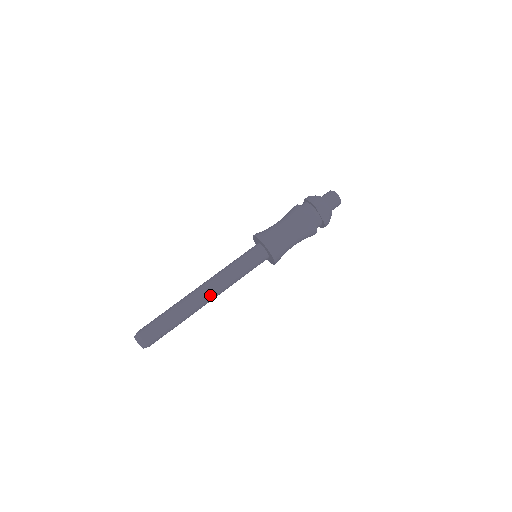
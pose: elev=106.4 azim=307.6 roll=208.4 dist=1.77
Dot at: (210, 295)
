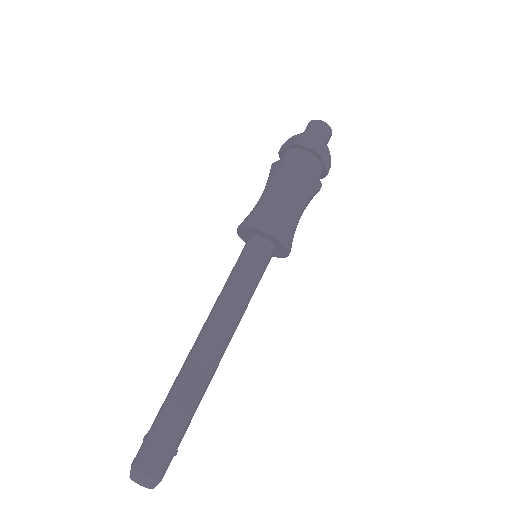
Dot at: (224, 349)
